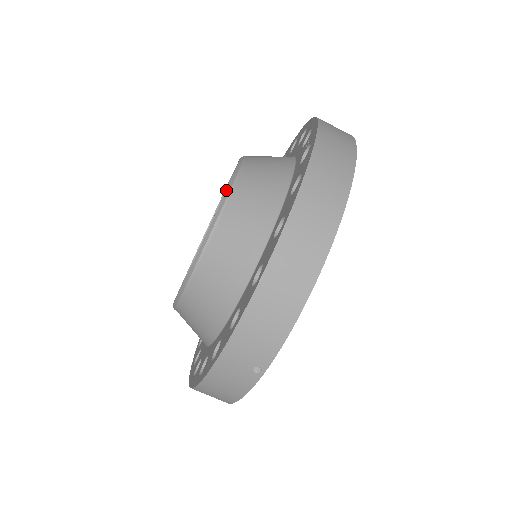
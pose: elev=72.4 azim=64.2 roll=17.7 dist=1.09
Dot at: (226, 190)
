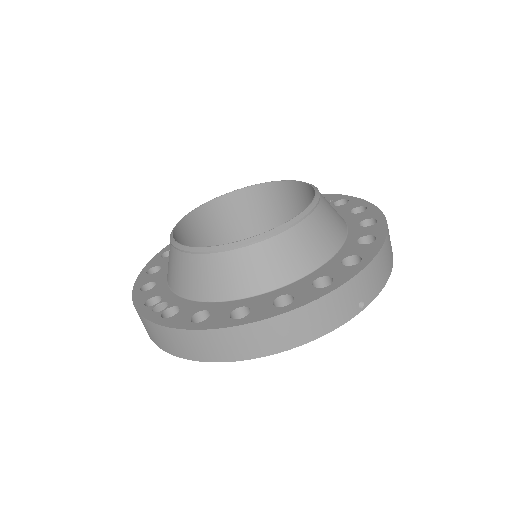
Dot at: (313, 185)
